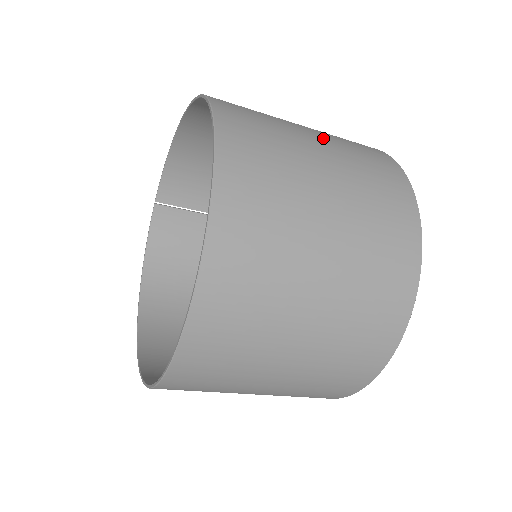
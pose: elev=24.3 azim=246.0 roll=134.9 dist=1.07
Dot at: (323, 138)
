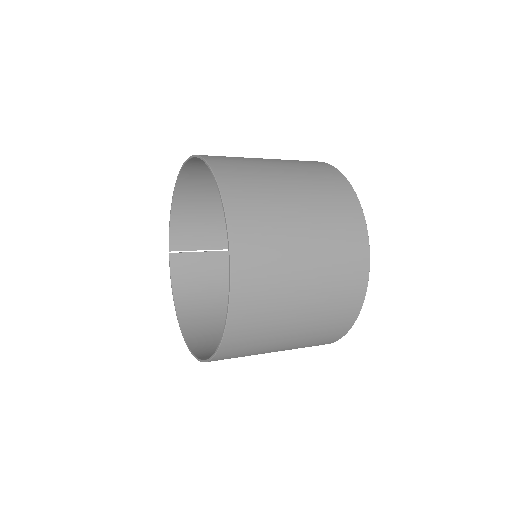
Dot at: (275, 160)
